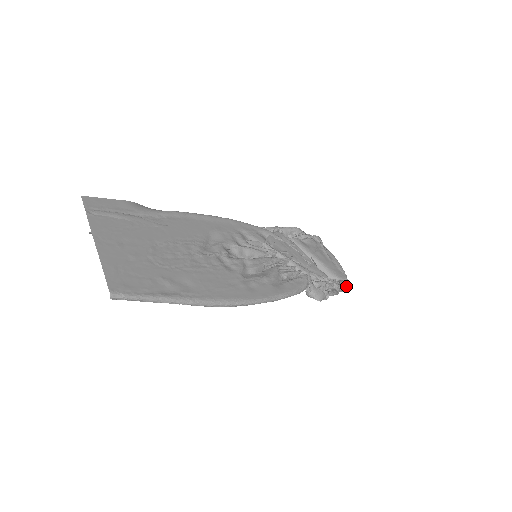
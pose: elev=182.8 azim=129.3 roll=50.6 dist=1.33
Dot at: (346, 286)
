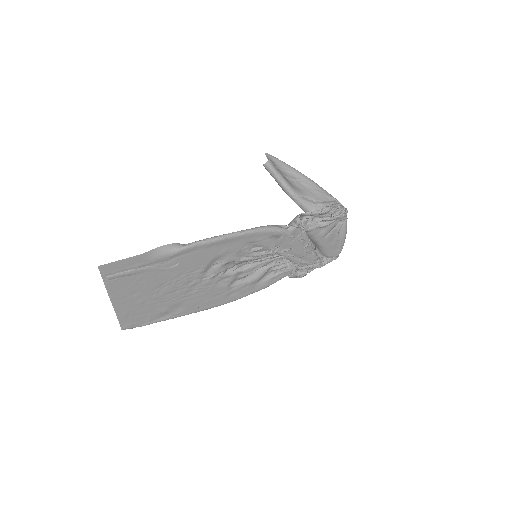
Dot at: occluded
